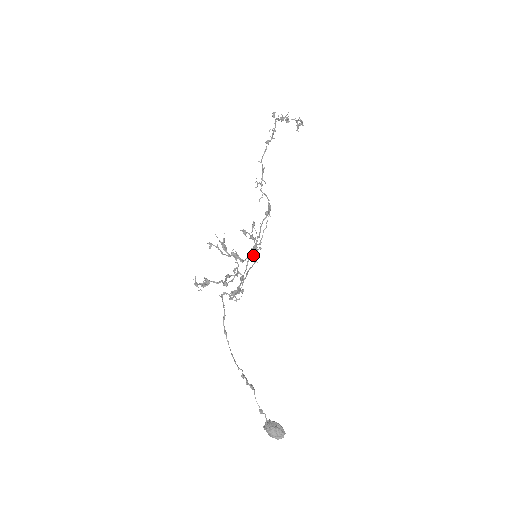
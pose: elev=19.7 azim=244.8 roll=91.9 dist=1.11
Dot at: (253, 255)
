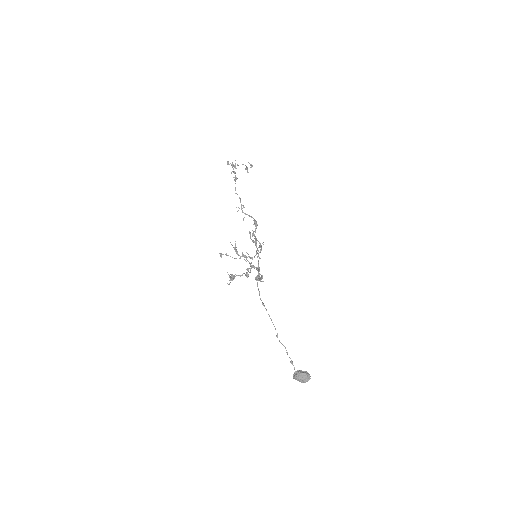
Dot at: occluded
